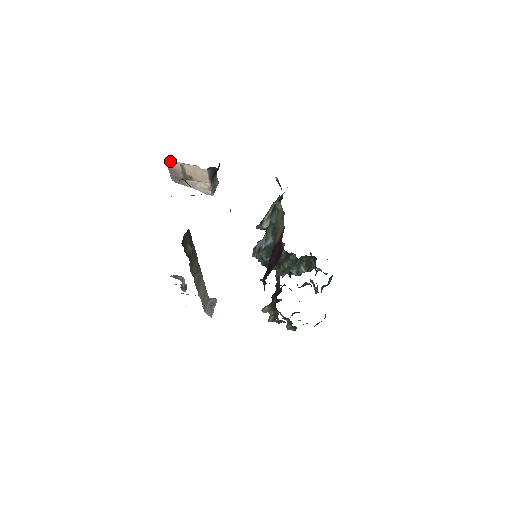
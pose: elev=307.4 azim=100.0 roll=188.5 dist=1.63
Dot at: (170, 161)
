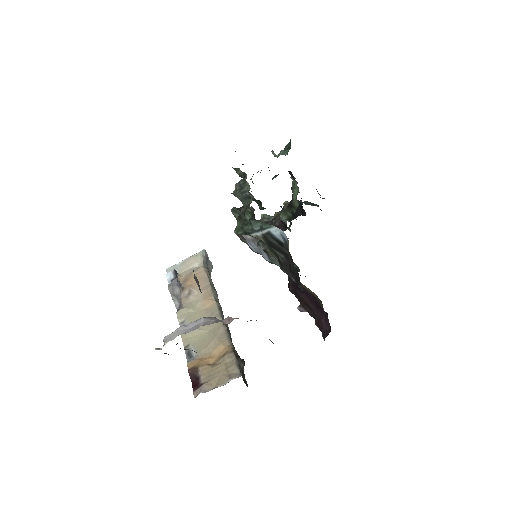
Dot at: occluded
